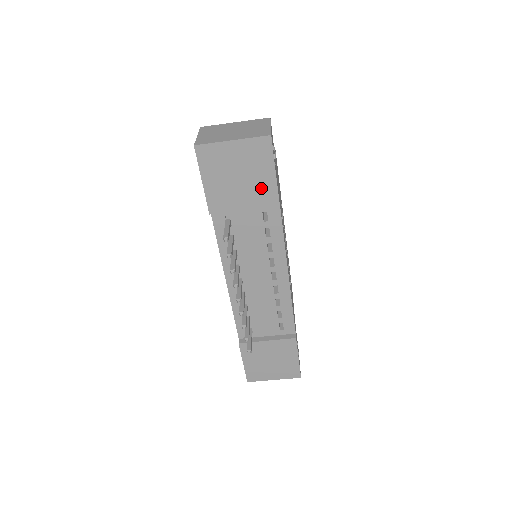
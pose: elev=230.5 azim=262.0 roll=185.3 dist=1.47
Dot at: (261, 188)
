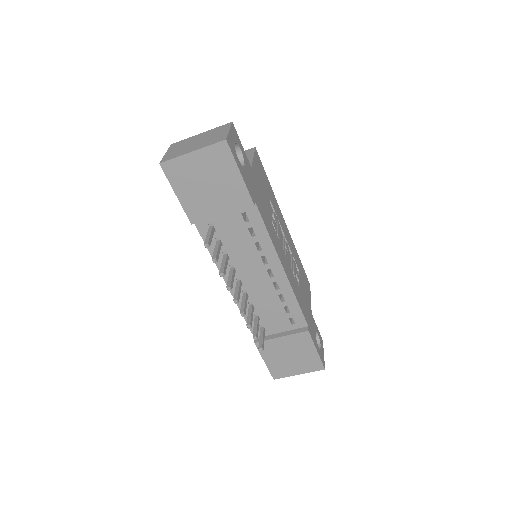
Dot at: (232, 191)
